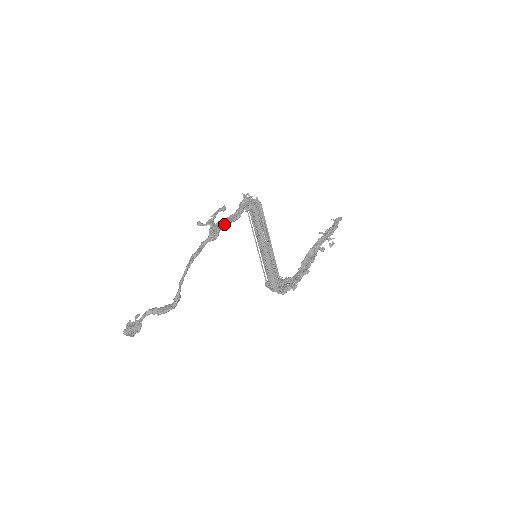
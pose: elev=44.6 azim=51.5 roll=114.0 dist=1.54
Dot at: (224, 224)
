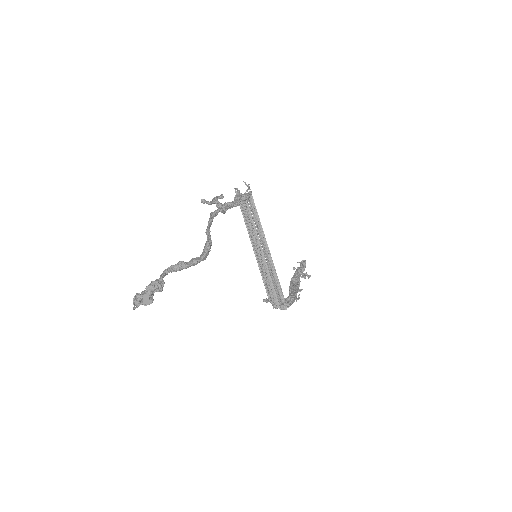
Dot at: occluded
